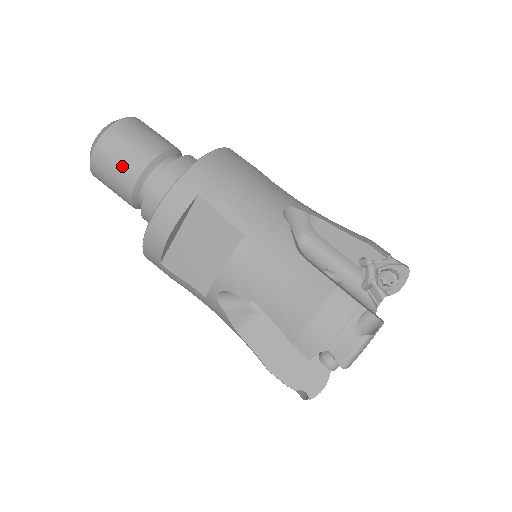
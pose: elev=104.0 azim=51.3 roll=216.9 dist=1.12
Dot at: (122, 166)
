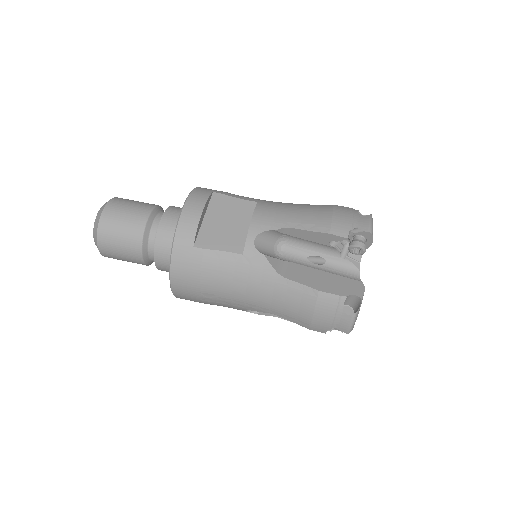
Dot at: (134, 210)
